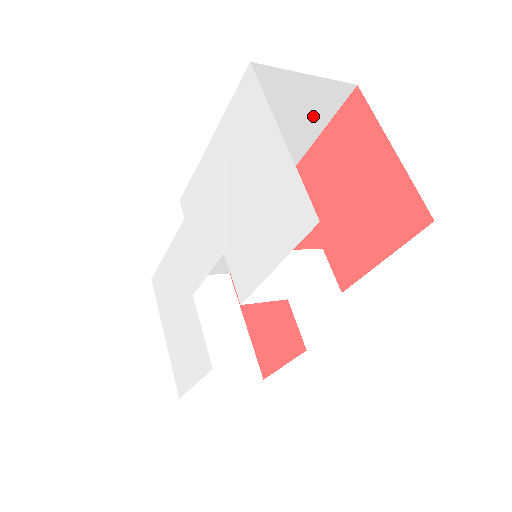
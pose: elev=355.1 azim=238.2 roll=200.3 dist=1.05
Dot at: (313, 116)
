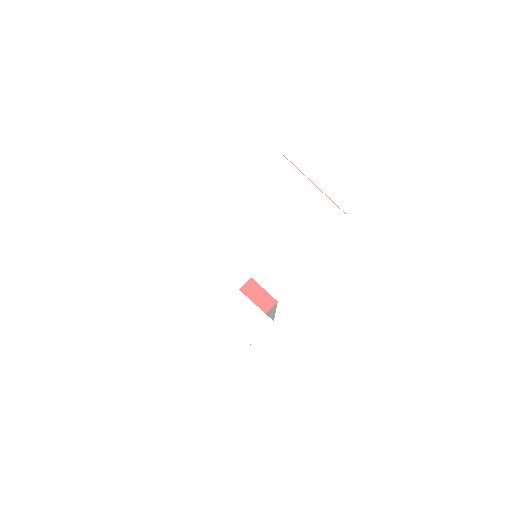
Dot at: occluded
